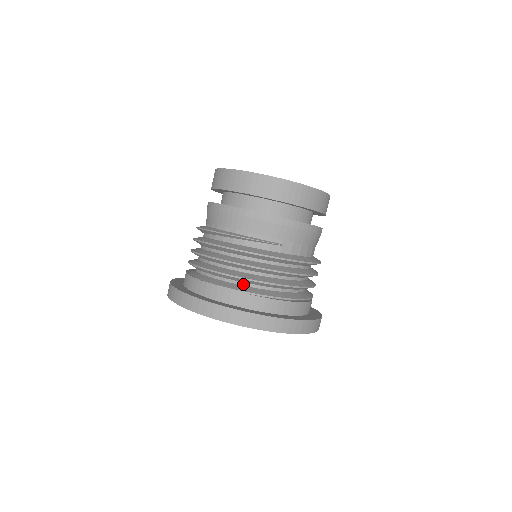
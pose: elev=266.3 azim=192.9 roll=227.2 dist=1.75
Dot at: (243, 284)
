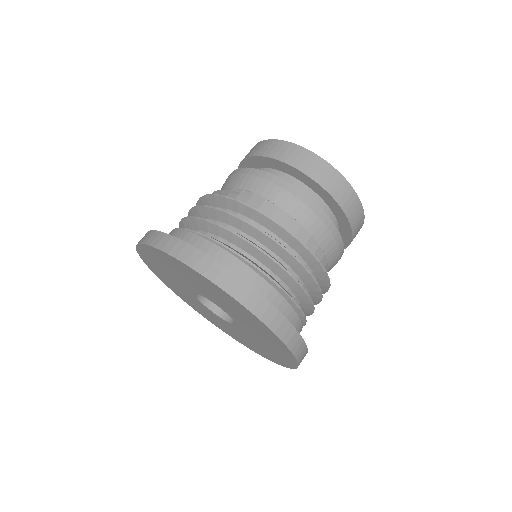
Dot at: occluded
